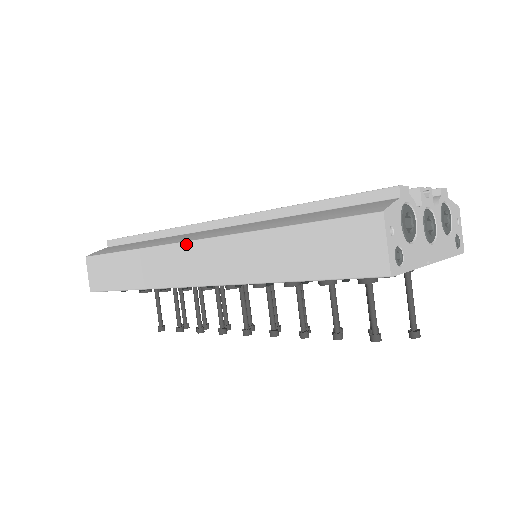
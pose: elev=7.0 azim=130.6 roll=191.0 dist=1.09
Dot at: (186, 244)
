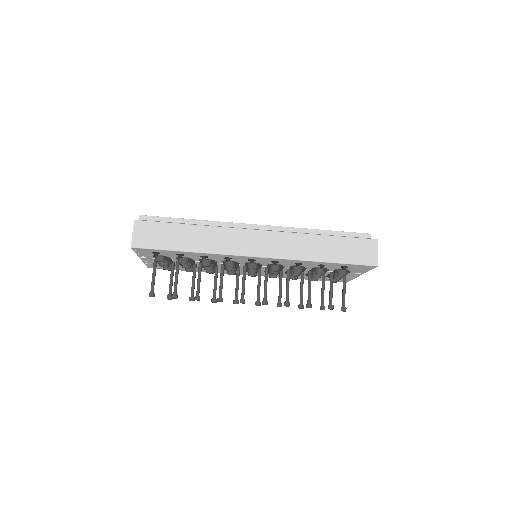
Dot at: (255, 231)
